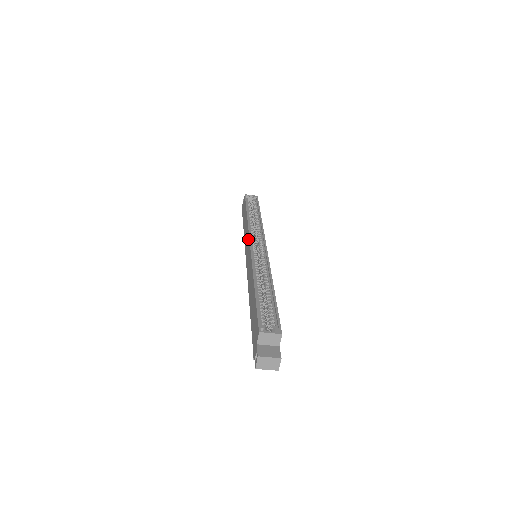
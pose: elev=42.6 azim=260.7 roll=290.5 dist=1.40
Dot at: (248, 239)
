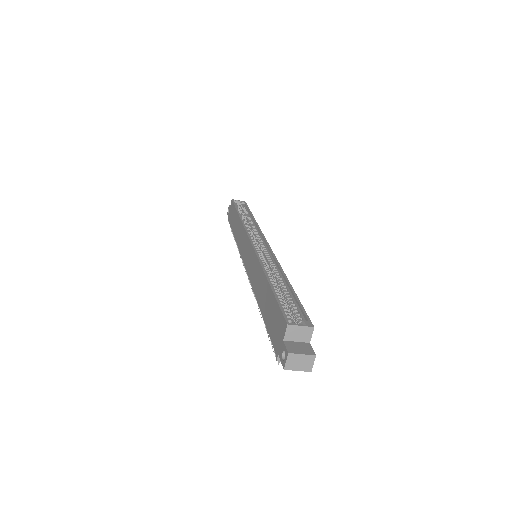
Dot at: (246, 238)
